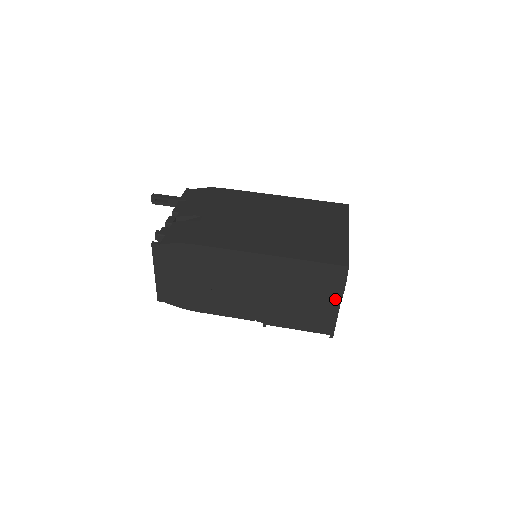
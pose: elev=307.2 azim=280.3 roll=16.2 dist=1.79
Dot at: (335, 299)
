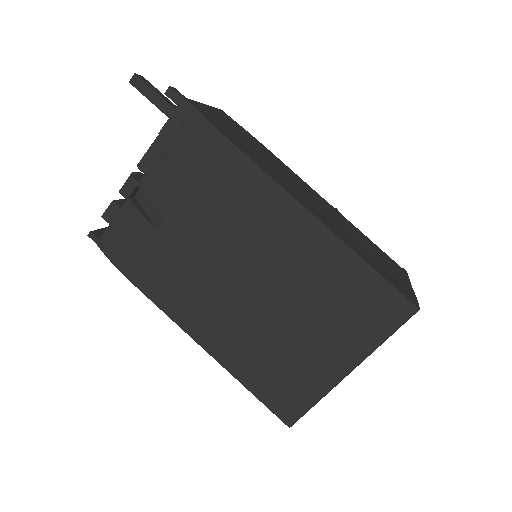
Dot at: occluded
